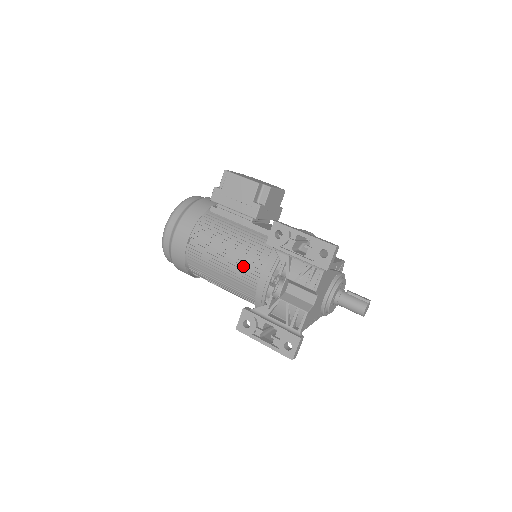
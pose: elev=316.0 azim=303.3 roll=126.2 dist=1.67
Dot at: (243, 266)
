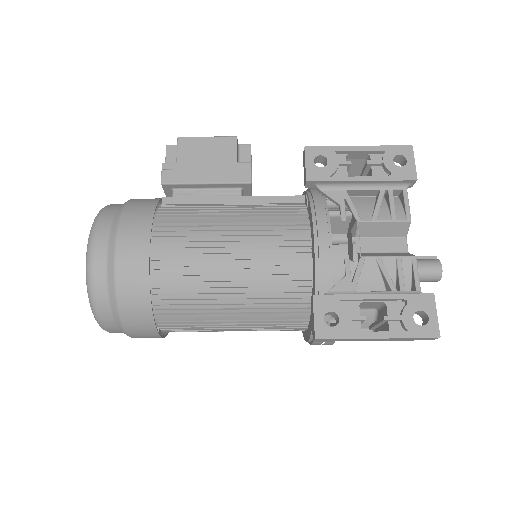
Dot at: (270, 243)
